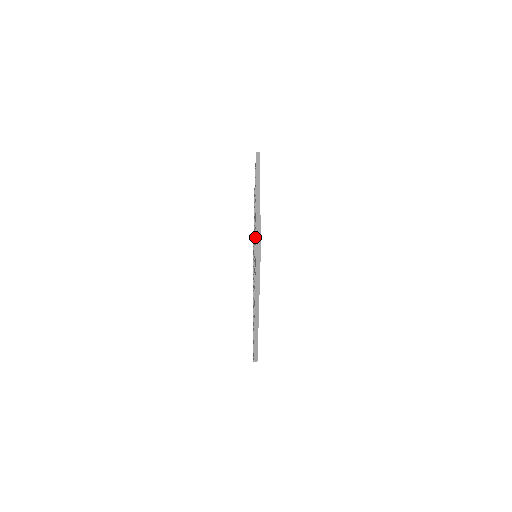
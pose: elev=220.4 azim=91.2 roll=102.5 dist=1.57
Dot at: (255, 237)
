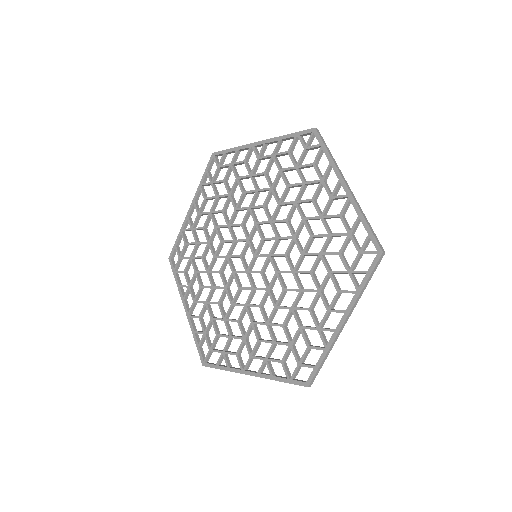
Dot at: occluded
